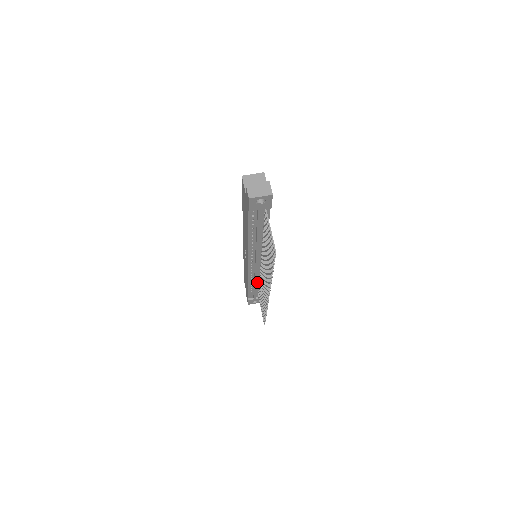
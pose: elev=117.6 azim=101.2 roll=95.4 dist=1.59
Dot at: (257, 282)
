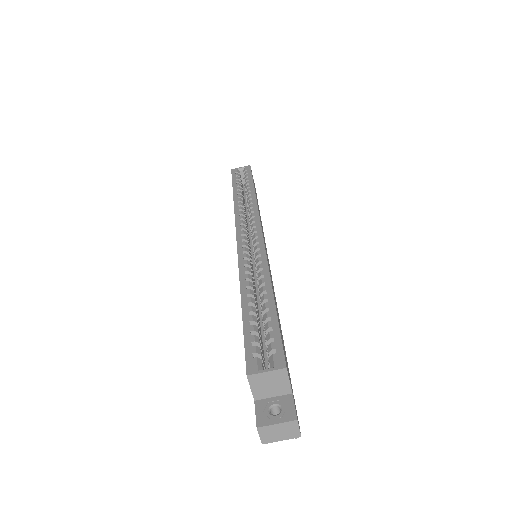
Dot at: occluded
